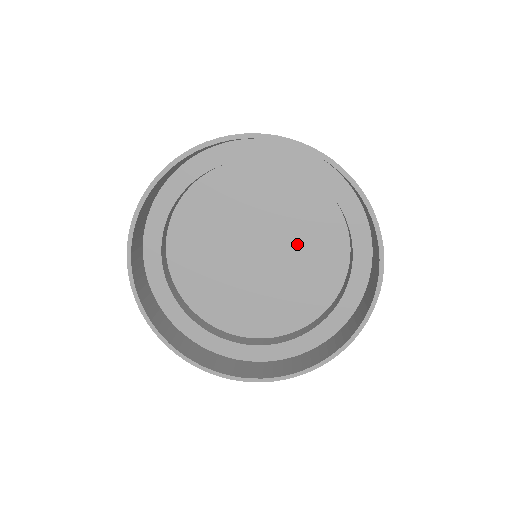
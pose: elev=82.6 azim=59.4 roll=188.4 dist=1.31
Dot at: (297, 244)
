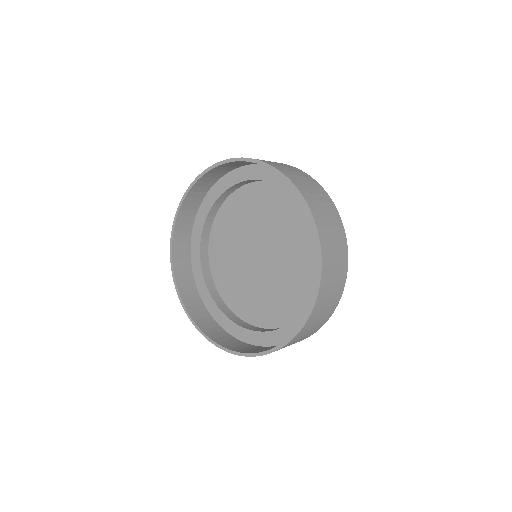
Dot at: (288, 261)
